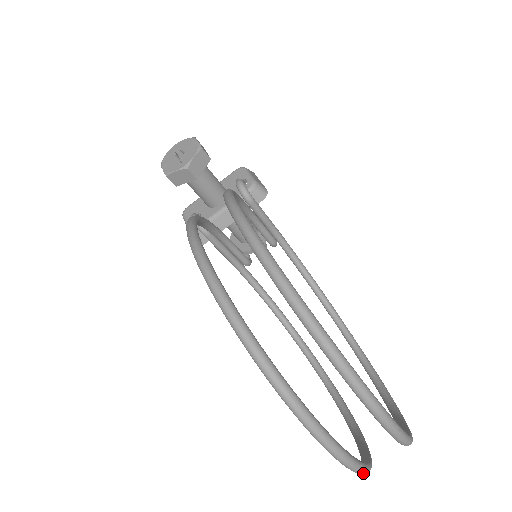
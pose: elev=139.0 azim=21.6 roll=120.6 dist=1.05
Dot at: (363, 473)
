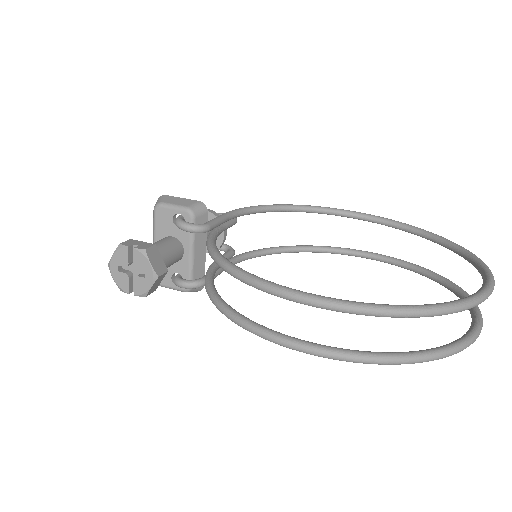
Dot at: occluded
